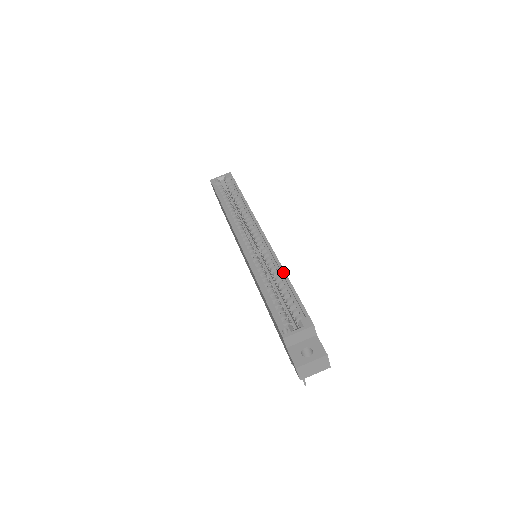
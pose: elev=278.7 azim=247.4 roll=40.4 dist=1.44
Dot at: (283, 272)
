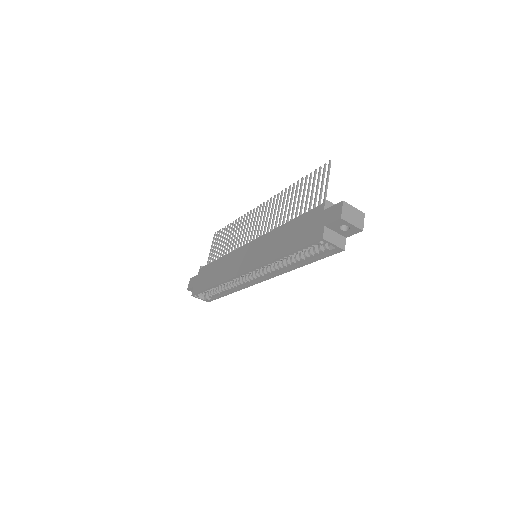
Dot at: occluded
